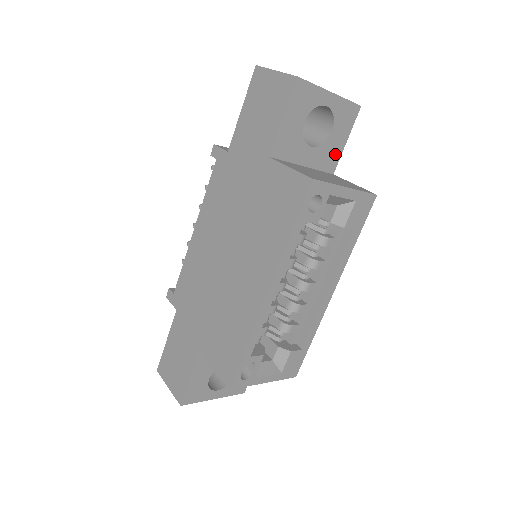
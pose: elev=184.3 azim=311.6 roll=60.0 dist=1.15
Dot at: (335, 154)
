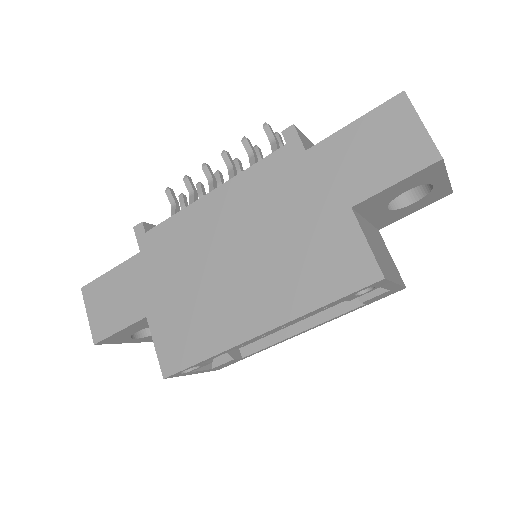
Dot at: (396, 218)
